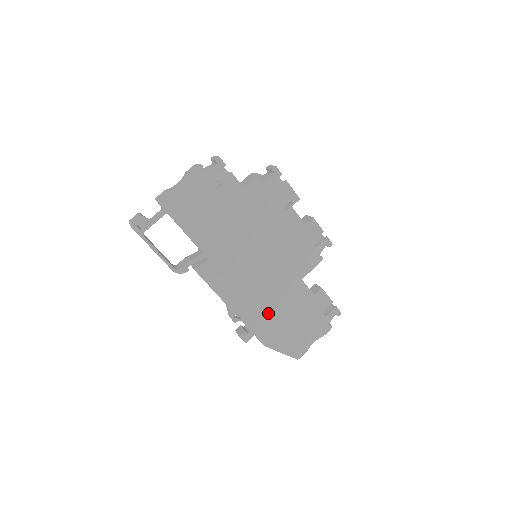
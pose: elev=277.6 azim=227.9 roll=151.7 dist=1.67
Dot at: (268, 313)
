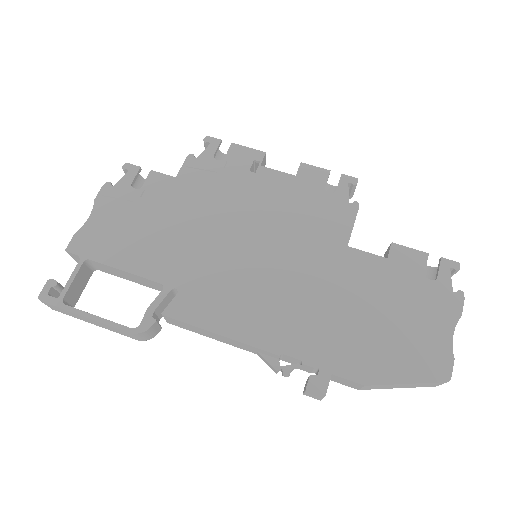
Dot at: (329, 324)
